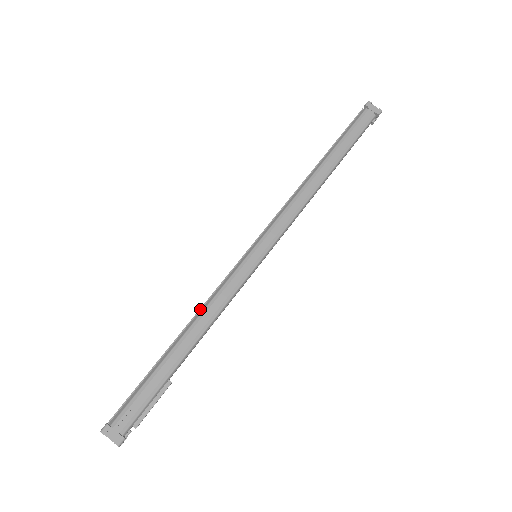
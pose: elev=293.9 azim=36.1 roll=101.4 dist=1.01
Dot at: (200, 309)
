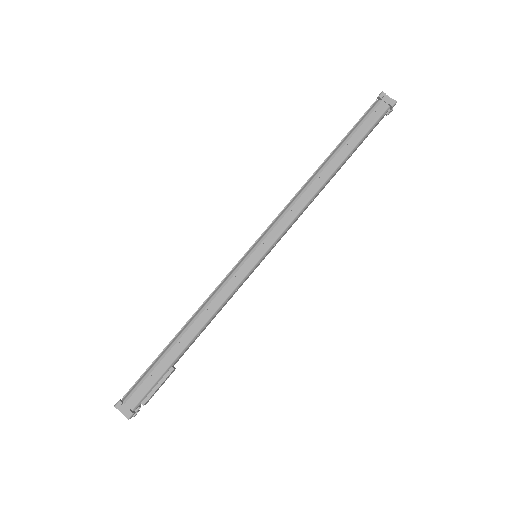
Dot at: (201, 305)
